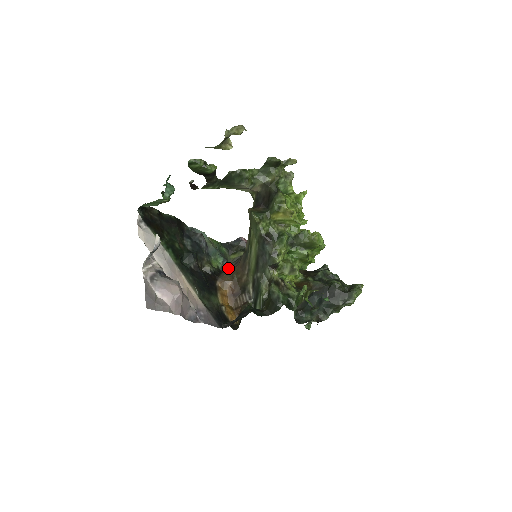
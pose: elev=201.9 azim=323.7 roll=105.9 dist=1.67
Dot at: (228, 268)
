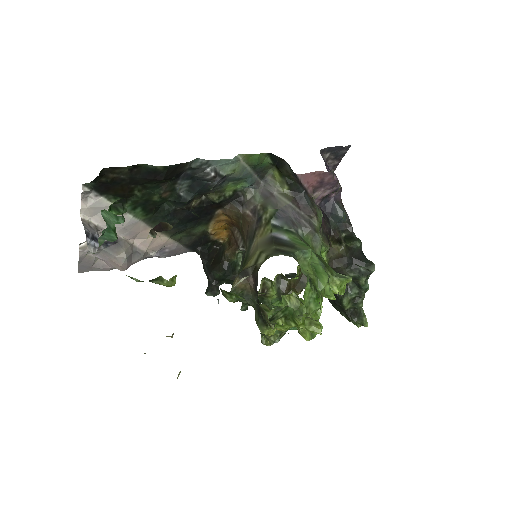
Dot at: (245, 202)
